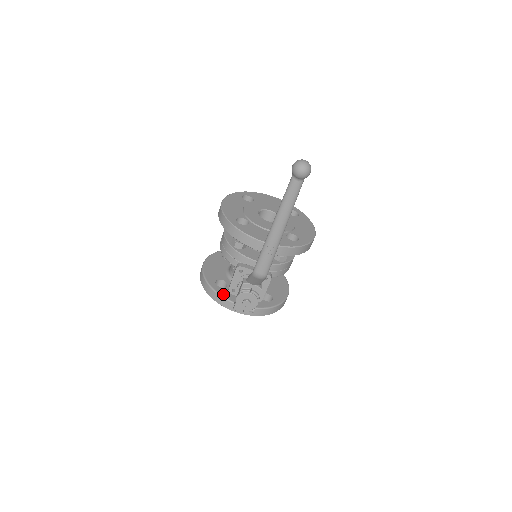
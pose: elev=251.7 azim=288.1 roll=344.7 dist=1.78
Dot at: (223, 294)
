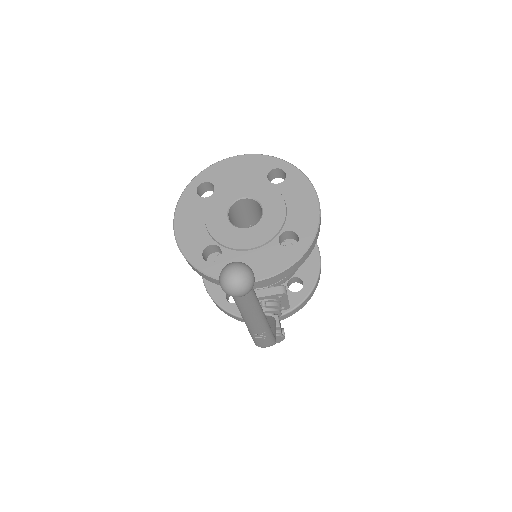
Dot at: occluded
